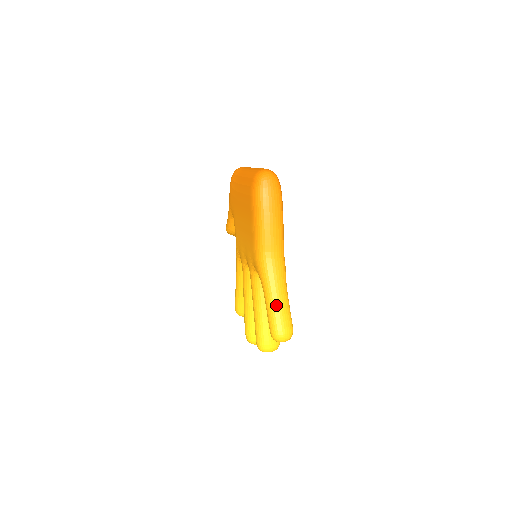
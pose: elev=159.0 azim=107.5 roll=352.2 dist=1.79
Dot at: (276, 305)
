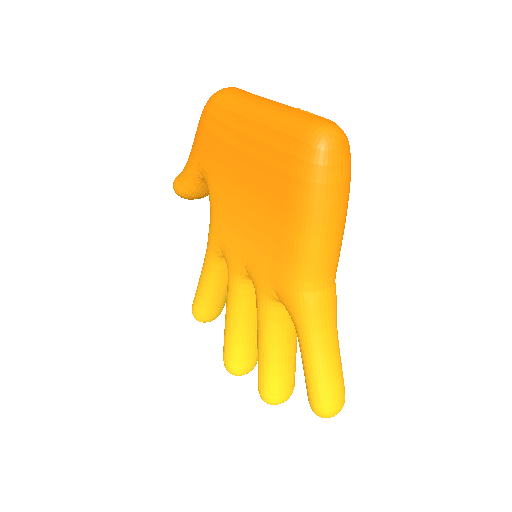
Dot at: (327, 367)
